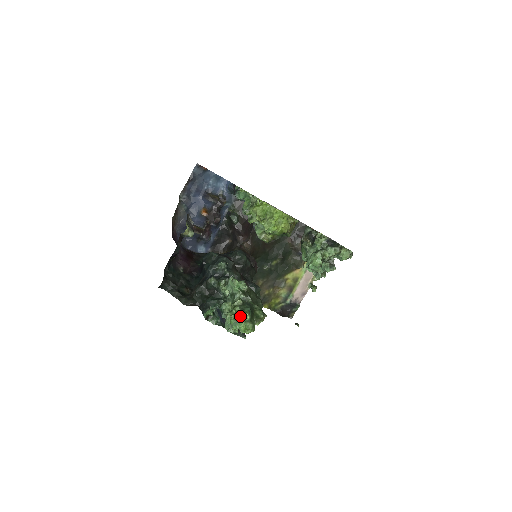
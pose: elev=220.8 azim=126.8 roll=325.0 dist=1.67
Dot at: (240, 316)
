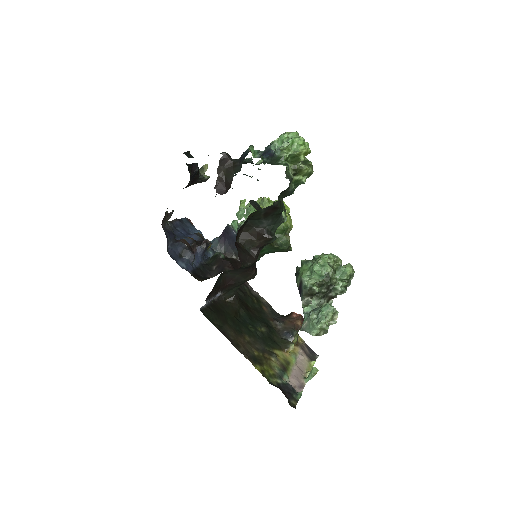
Dot at: (295, 135)
